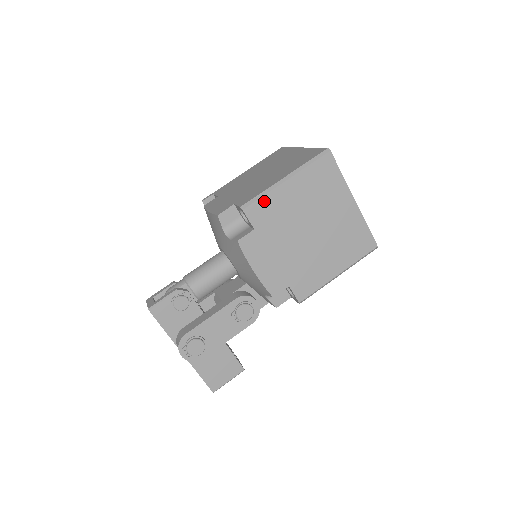
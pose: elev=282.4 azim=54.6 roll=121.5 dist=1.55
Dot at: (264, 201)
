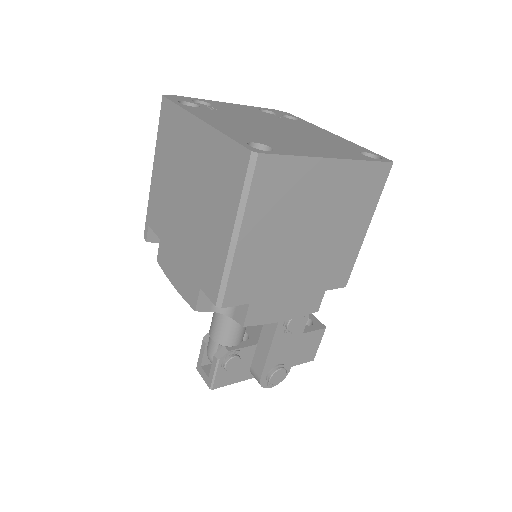
Dot at: (234, 279)
